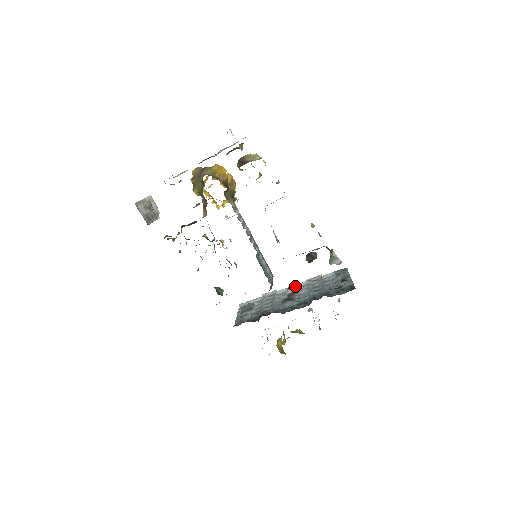
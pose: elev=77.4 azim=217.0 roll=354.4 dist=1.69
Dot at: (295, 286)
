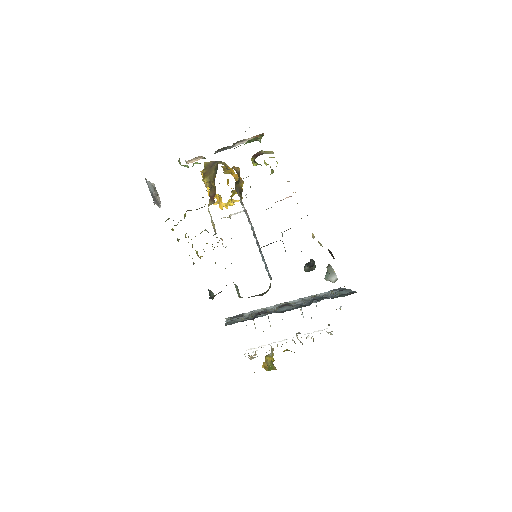
Dot at: occluded
